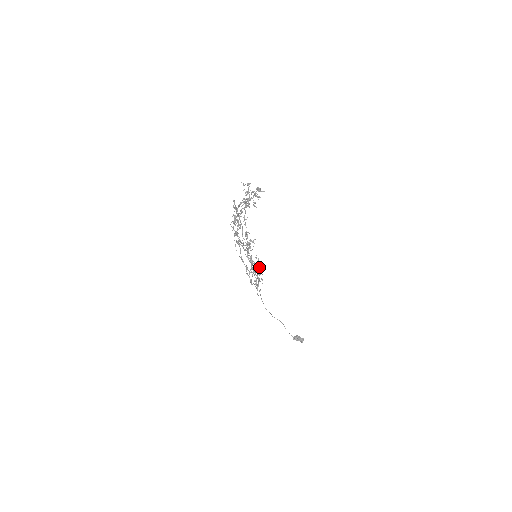
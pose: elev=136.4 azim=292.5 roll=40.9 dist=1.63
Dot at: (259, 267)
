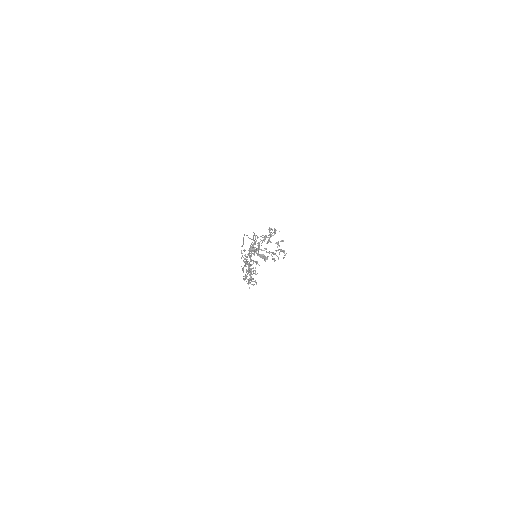
Dot at: (255, 267)
